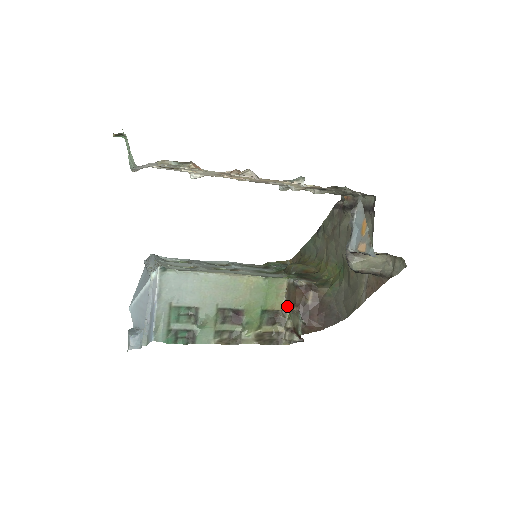
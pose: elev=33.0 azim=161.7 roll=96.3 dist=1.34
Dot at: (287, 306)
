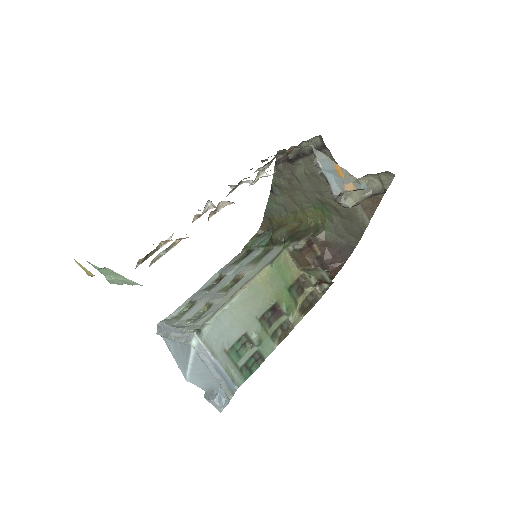
Dot at: (302, 269)
